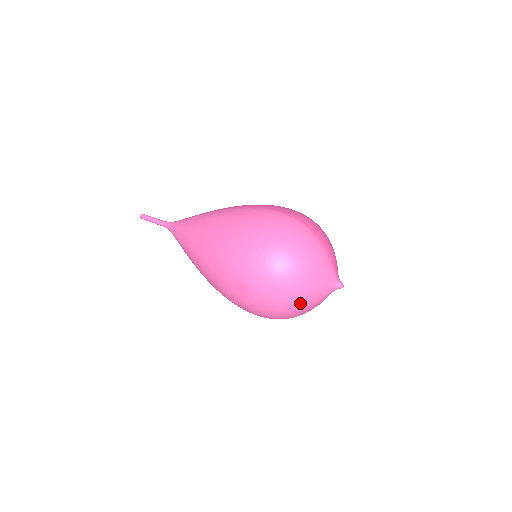
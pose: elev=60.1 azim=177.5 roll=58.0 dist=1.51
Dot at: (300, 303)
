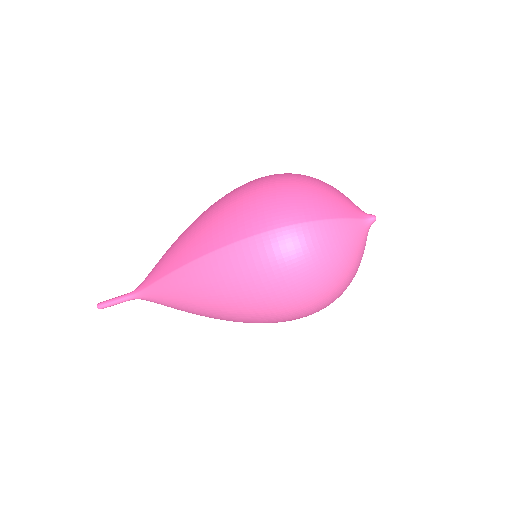
Dot at: (355, 274)
